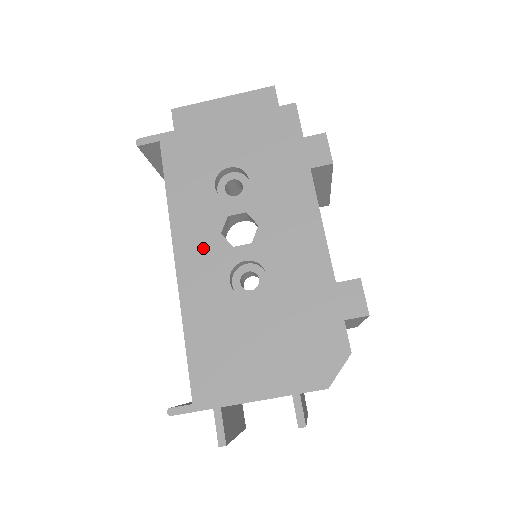
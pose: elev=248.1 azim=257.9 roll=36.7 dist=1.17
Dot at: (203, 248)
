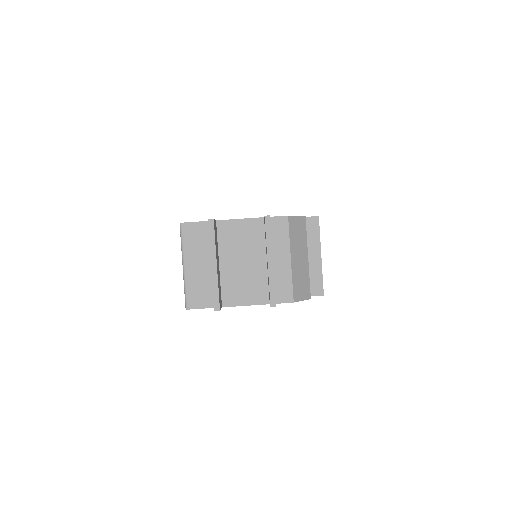
Dot at: occluded
